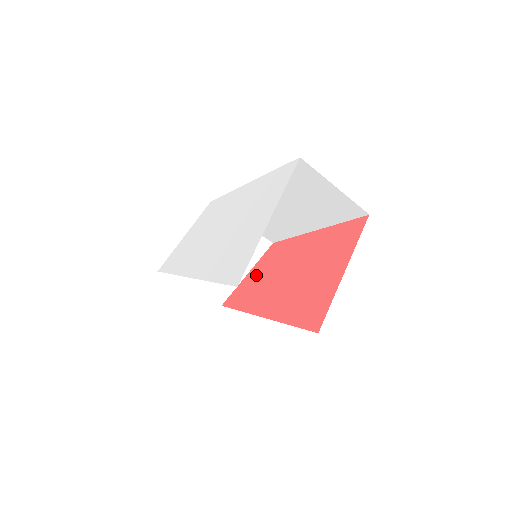
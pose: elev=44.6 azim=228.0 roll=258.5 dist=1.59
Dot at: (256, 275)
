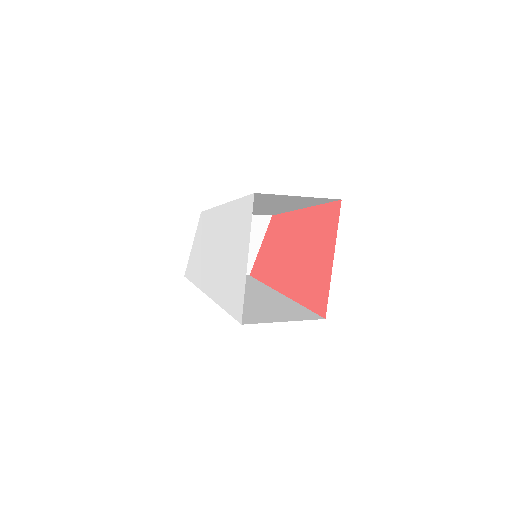
Dot at: (267, 249)
